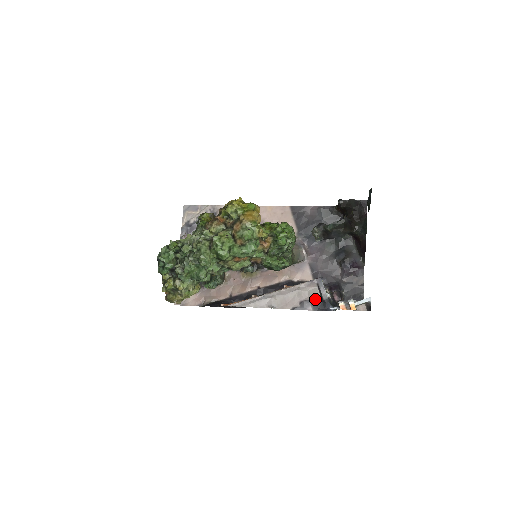
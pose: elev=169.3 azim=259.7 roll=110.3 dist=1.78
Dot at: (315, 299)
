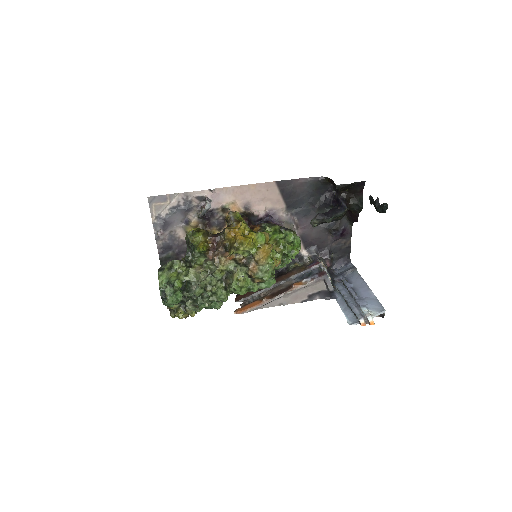
Dot at: (322, 291)
